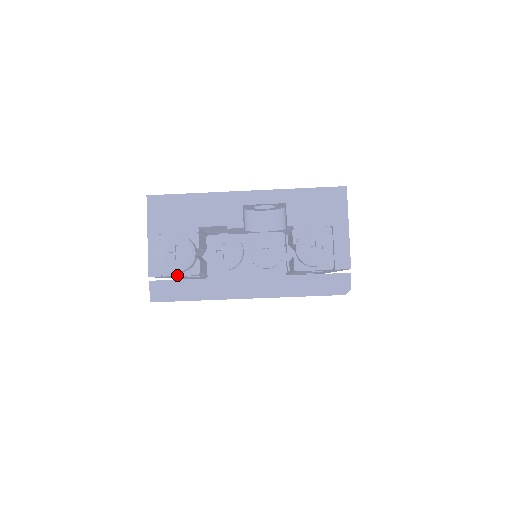
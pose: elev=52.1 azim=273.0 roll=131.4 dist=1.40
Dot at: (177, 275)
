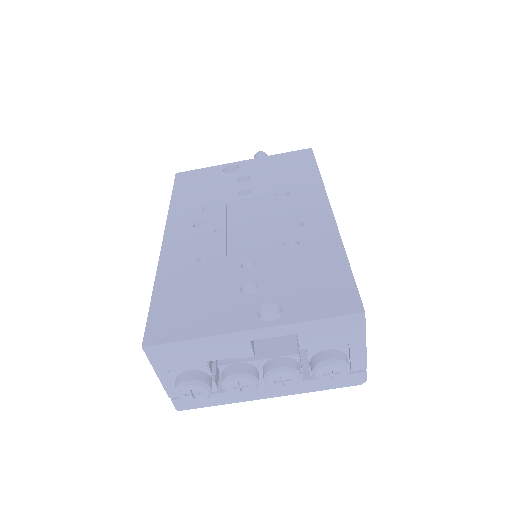
Dot at: occluded
